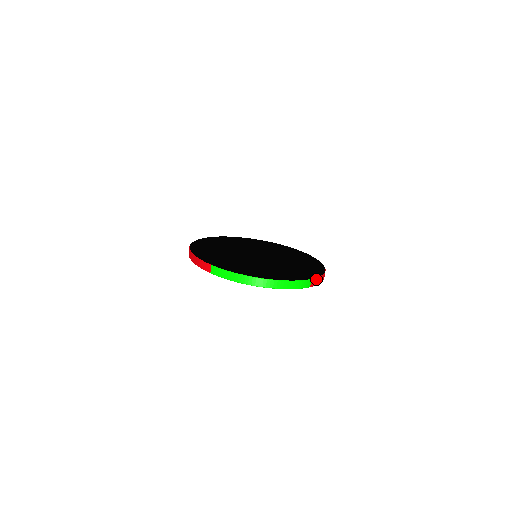
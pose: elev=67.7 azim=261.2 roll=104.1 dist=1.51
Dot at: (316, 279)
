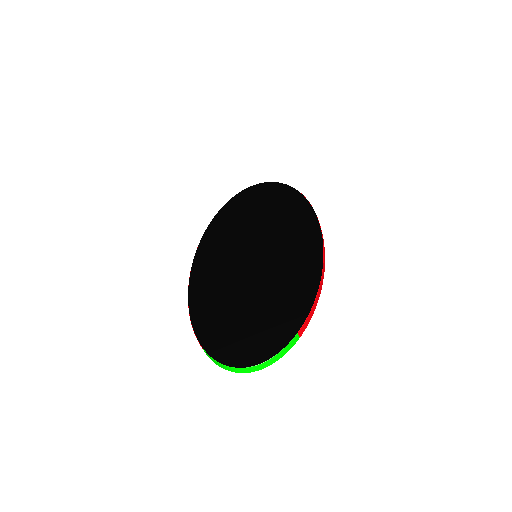
Dot at: (305, 323)
